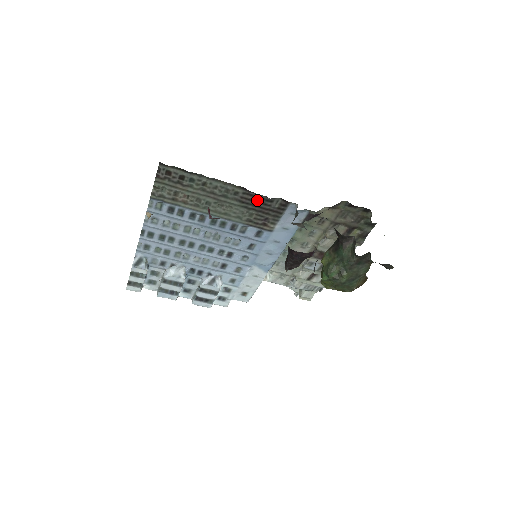
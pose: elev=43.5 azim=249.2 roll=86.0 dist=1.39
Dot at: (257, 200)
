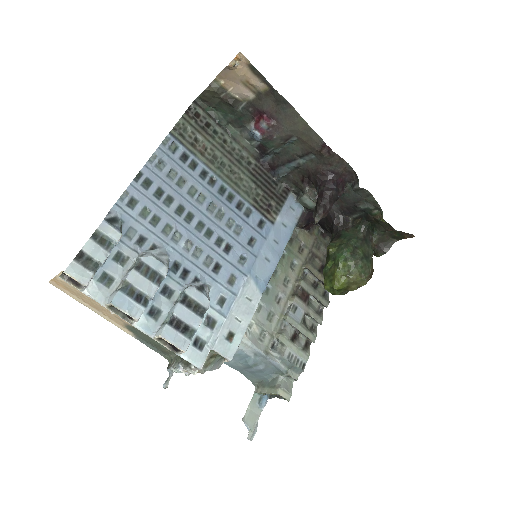
Dot at: (265, 178)
